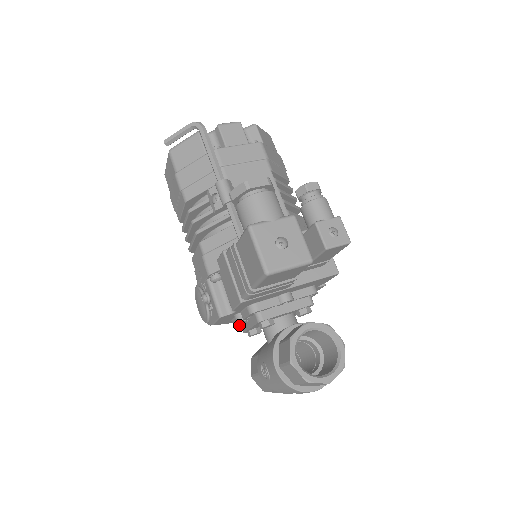
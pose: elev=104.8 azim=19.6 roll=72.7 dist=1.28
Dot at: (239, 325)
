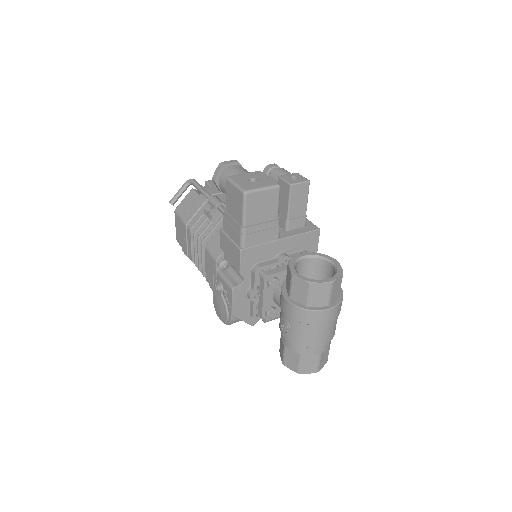
Dot at: (256, 313)
